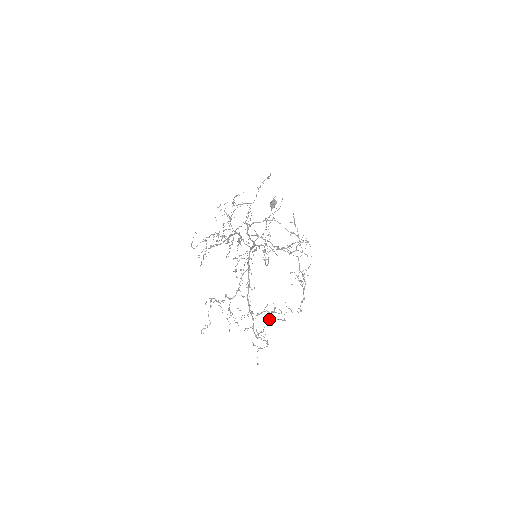
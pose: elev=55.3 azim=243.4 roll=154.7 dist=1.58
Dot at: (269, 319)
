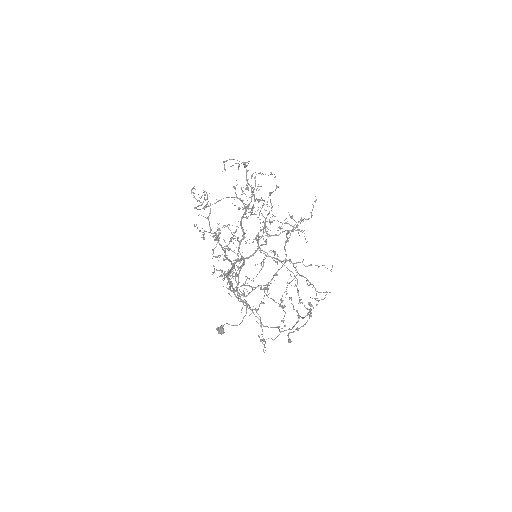
Dot at: (263, 289)
